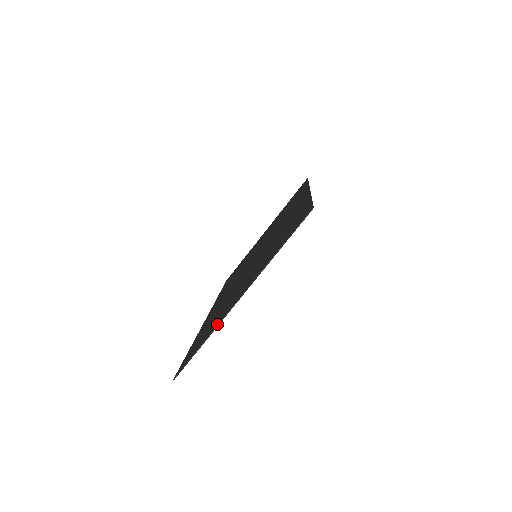
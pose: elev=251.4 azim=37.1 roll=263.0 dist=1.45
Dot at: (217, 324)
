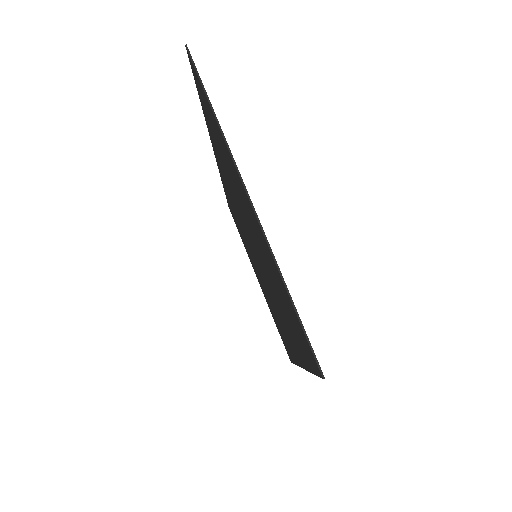
Dot at: occluded
